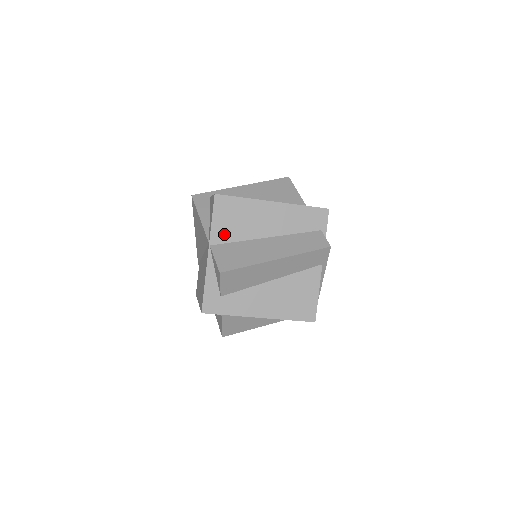
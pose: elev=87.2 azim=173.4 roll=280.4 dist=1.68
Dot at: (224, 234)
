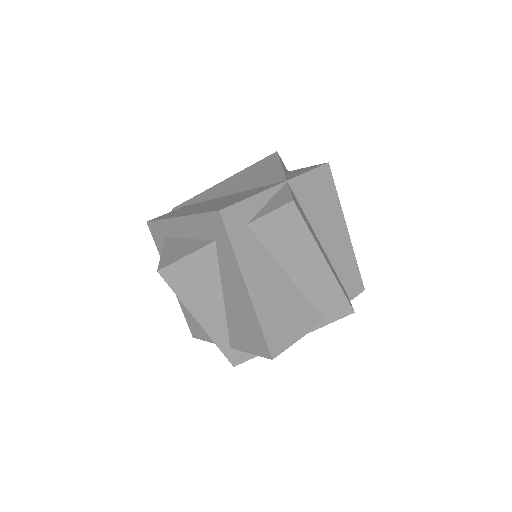
Dot at: (303, 192)
